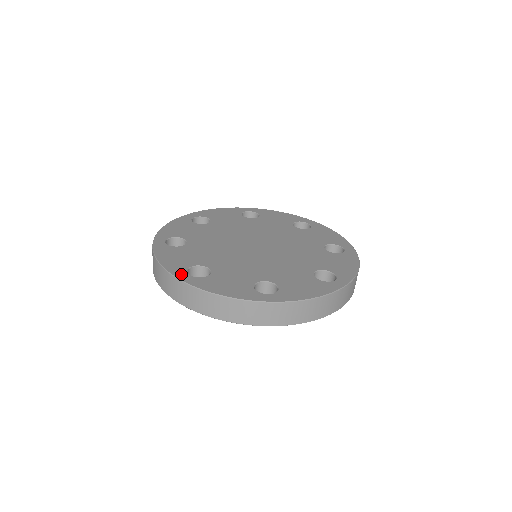
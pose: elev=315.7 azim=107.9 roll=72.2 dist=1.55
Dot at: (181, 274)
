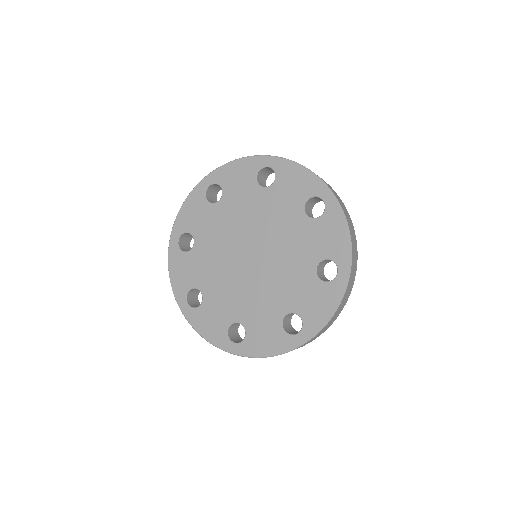
Dot at: (181, 301)
